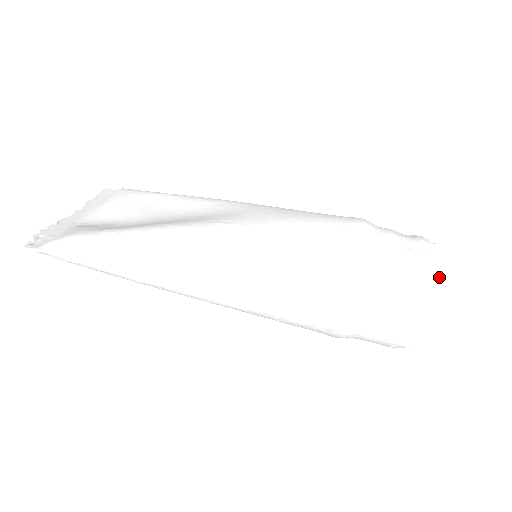
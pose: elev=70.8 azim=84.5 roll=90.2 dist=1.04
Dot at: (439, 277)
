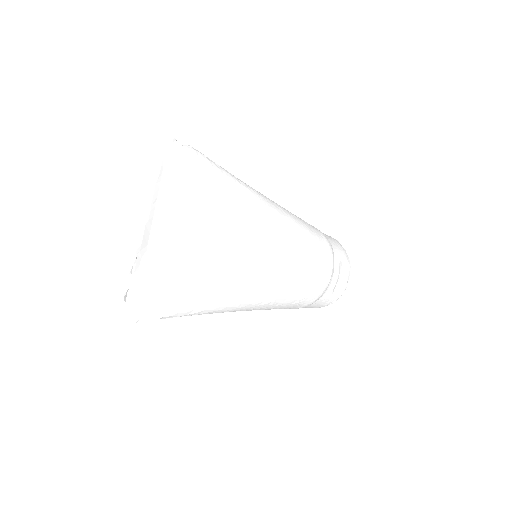
Dot at: (332, 303)
